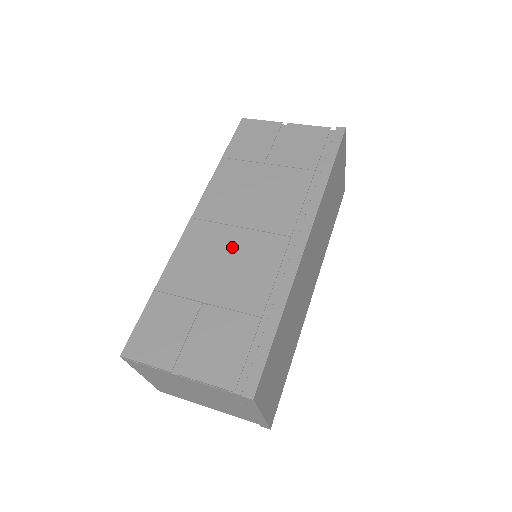
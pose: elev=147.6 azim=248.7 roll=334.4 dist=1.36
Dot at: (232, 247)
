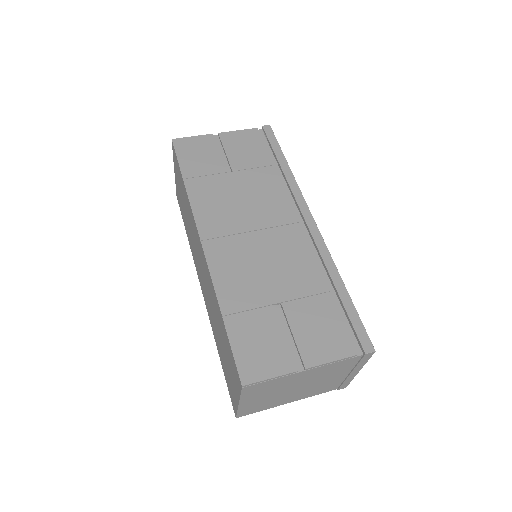
Dot at: (260, 250)
